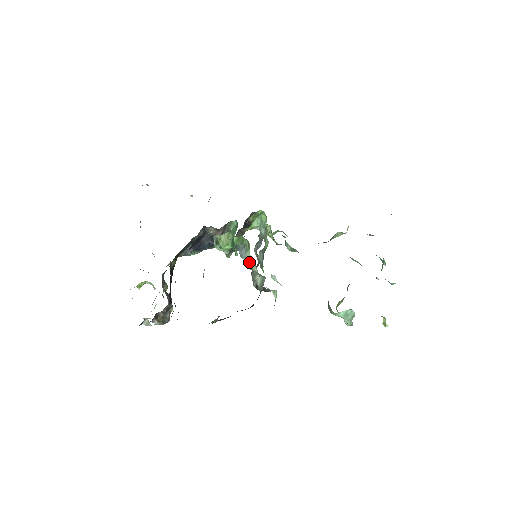
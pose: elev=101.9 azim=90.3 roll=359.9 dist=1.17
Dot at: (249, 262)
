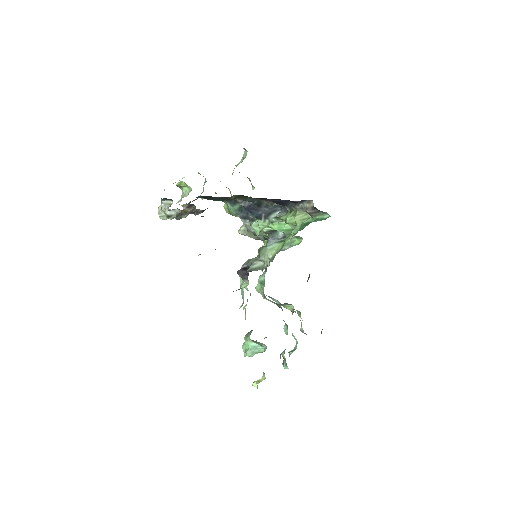
Dot at: (270, 249)
